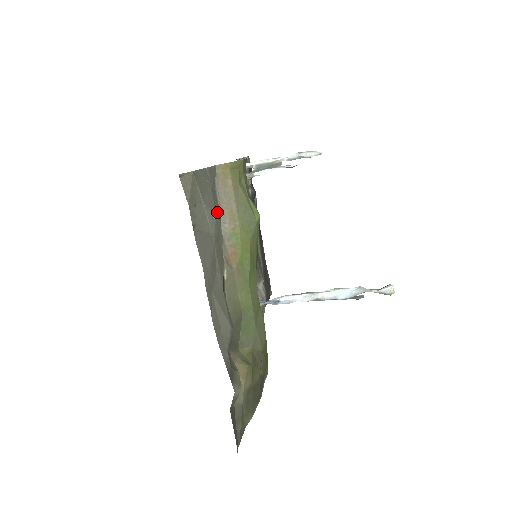
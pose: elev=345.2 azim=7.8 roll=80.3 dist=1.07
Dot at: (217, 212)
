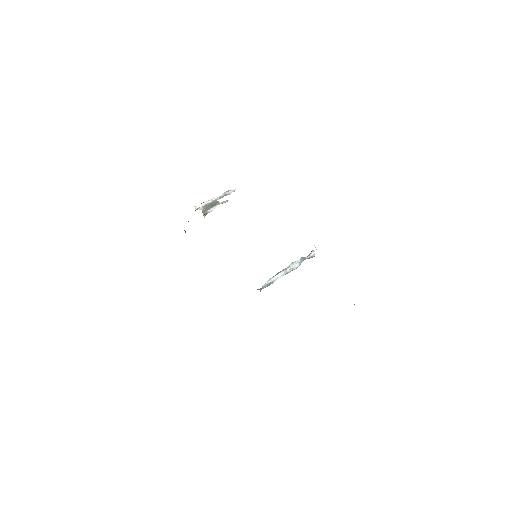
Dot at: occluded
